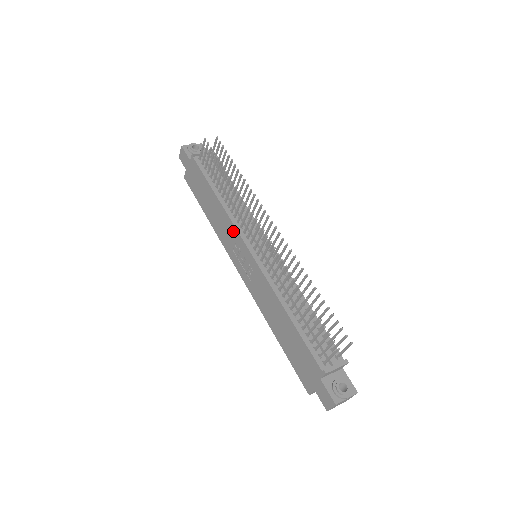
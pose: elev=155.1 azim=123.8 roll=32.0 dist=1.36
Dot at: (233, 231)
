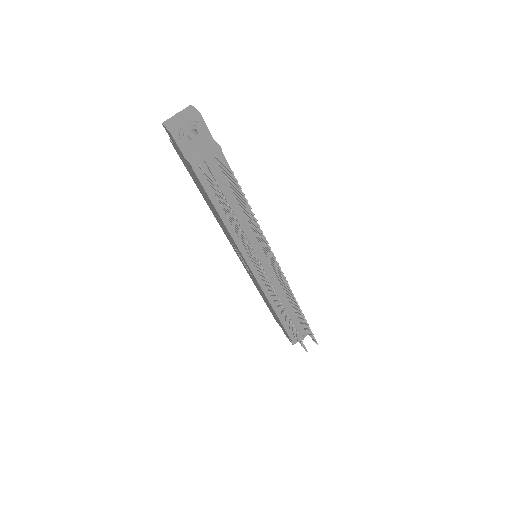
Dot at: (237, 248)
